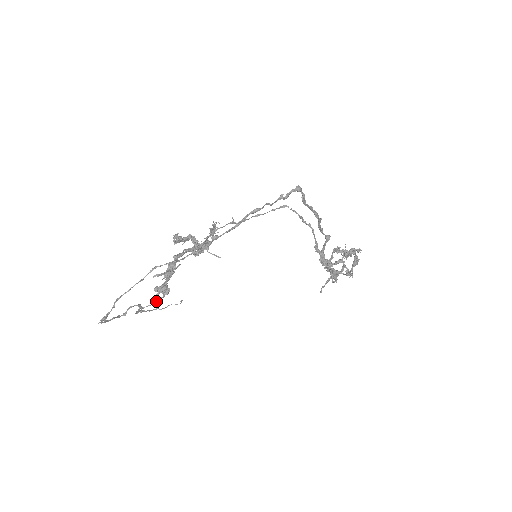
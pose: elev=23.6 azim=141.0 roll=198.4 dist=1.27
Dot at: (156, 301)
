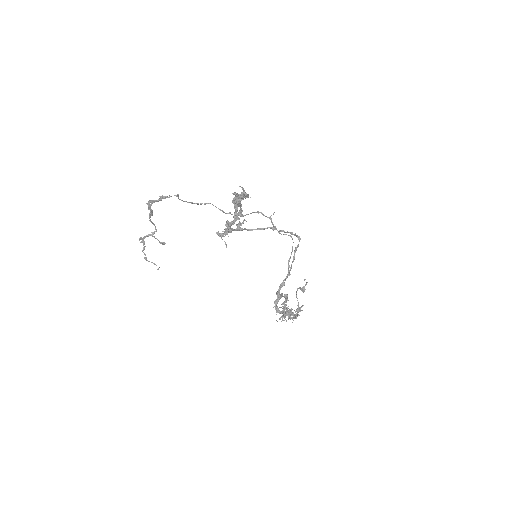
Dot at: (161, 242)
